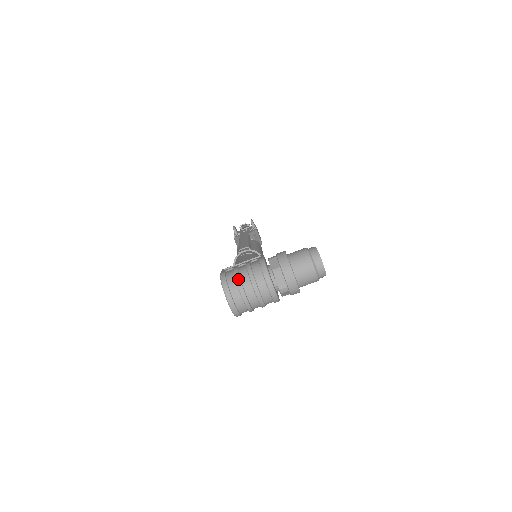
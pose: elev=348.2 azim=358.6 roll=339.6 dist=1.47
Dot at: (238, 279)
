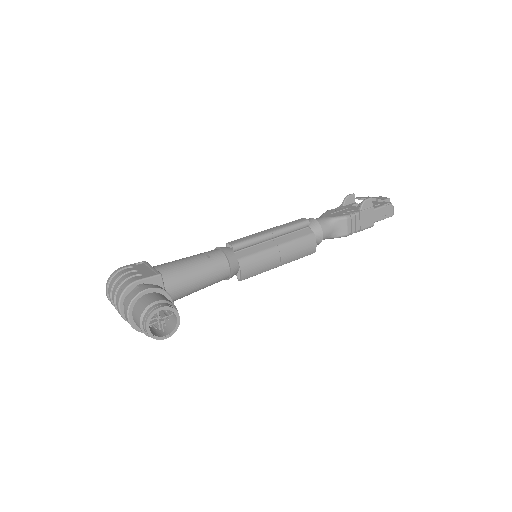
Dot at: (112, 283)
